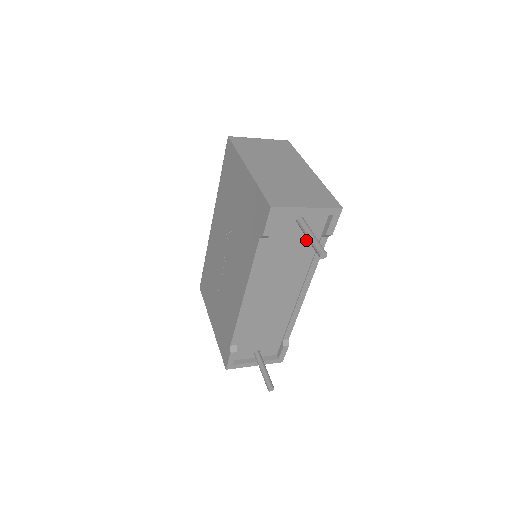
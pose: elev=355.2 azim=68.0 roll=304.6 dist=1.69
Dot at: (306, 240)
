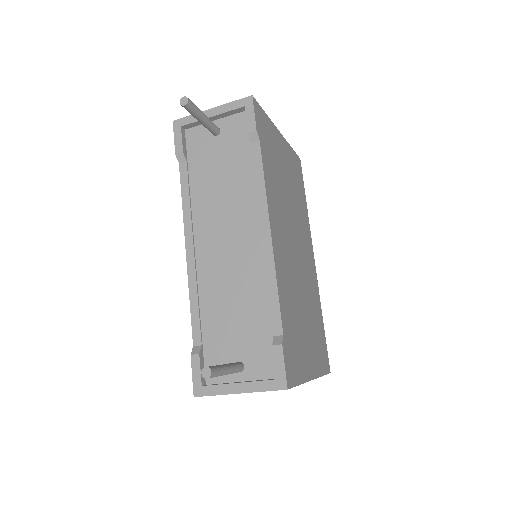
Dot at: (235, 154)
